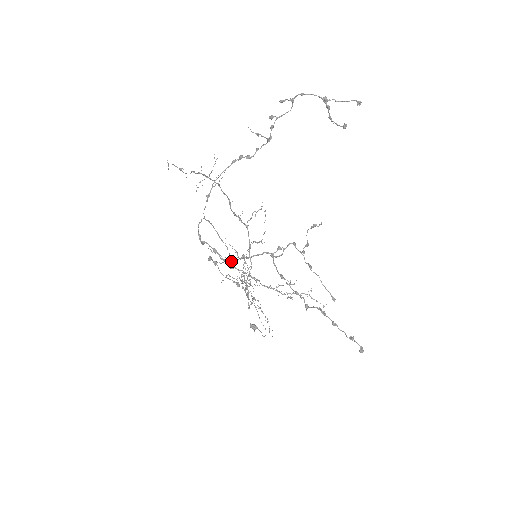
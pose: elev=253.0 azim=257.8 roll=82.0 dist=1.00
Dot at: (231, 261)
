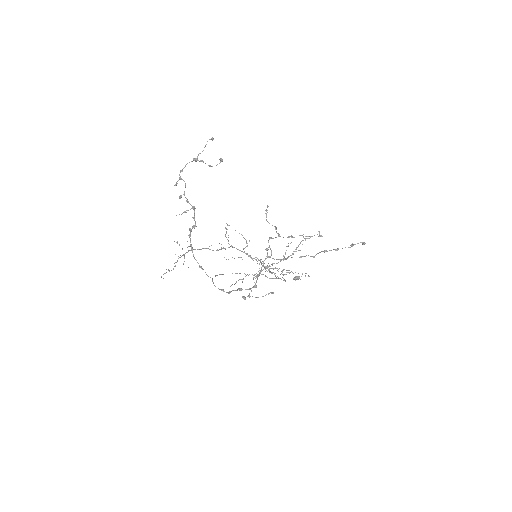
Dot at: (254, 286)
